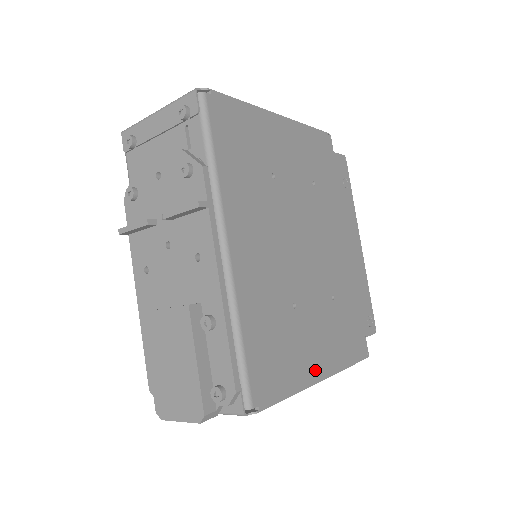
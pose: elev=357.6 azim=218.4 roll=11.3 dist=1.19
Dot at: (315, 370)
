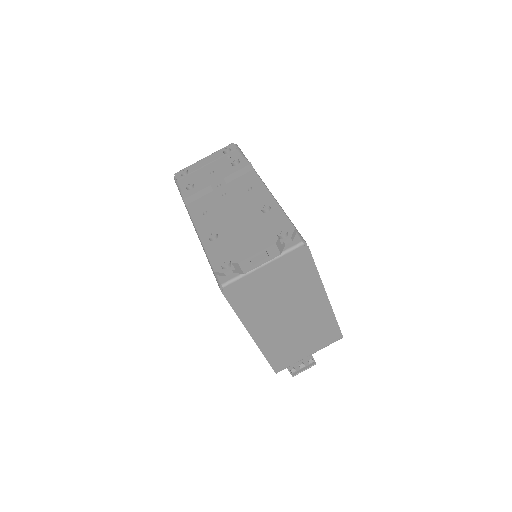
Dot at: occluded
